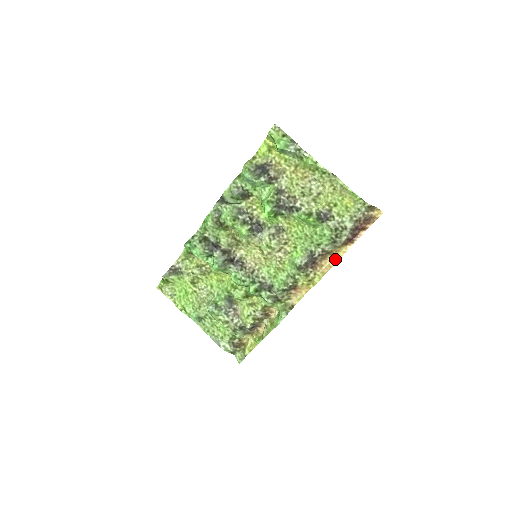
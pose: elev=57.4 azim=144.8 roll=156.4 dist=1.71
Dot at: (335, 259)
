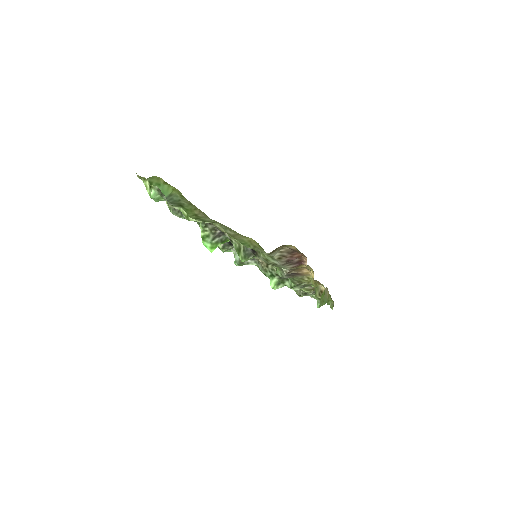
Dot at: (311, 270)
